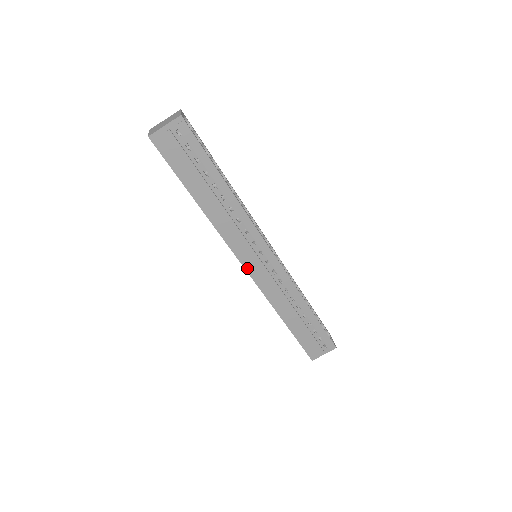
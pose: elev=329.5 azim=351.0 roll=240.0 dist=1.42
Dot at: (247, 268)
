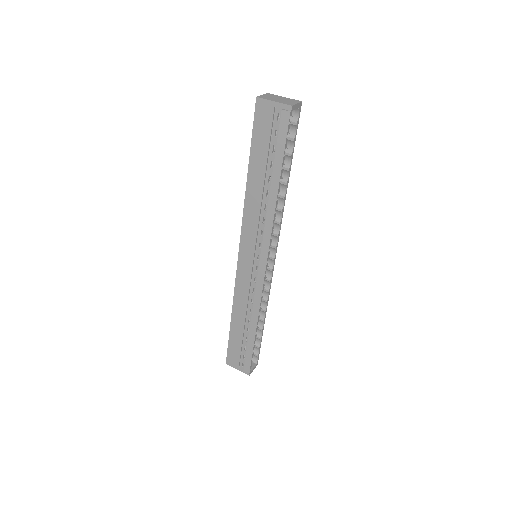
Dot at: (240, 257)
